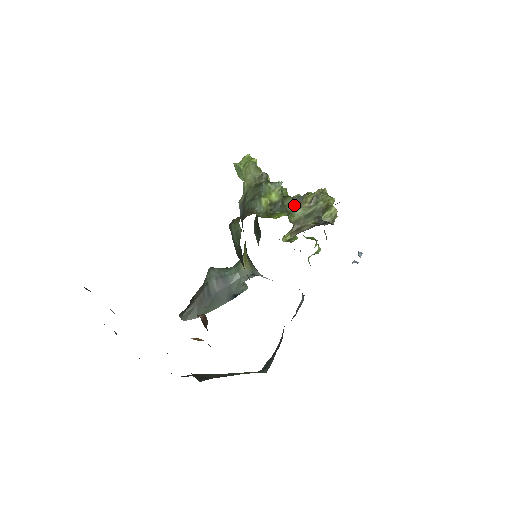
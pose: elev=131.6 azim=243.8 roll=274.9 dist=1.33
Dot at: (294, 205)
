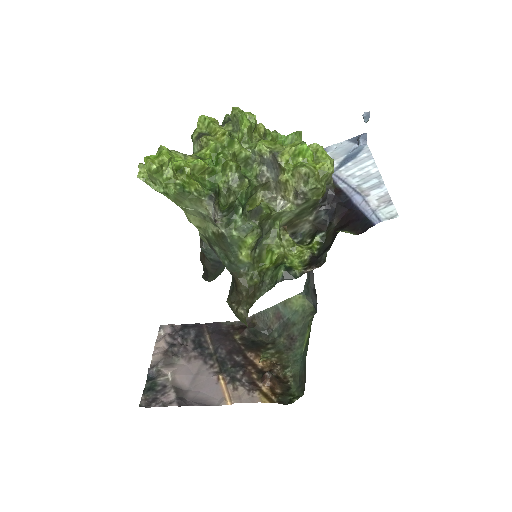
Dot at: (272, 202)
